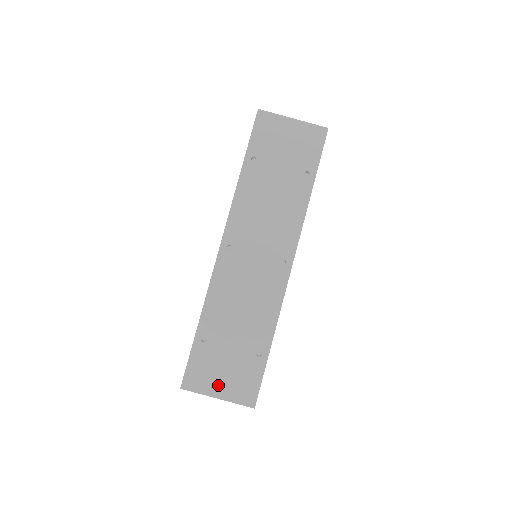
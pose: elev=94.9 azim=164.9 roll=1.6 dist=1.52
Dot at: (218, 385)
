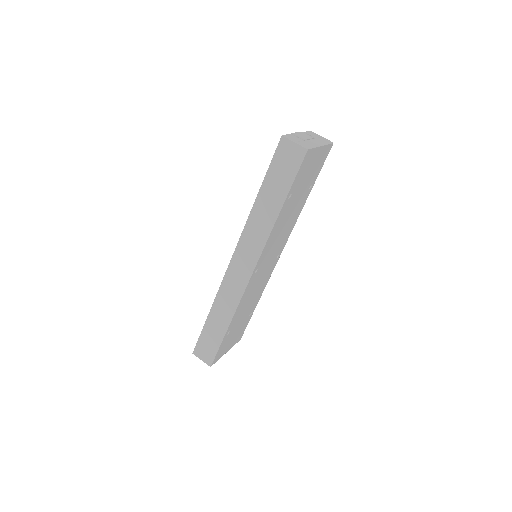
Dot at: (228, 347)
